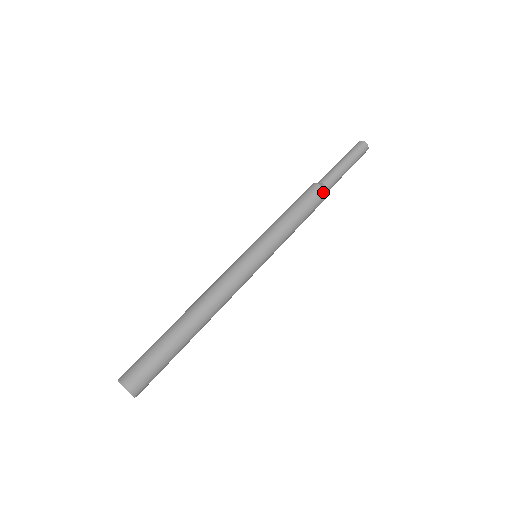
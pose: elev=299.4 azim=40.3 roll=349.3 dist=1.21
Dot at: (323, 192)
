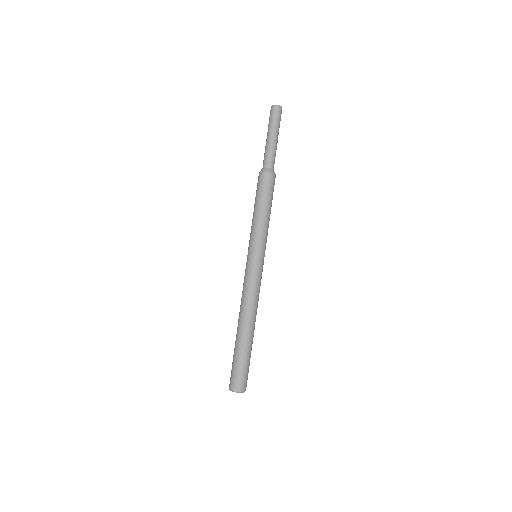
Dot at: (275, 177)
